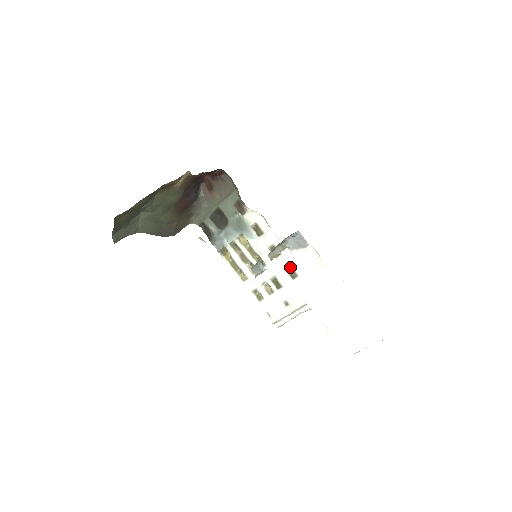
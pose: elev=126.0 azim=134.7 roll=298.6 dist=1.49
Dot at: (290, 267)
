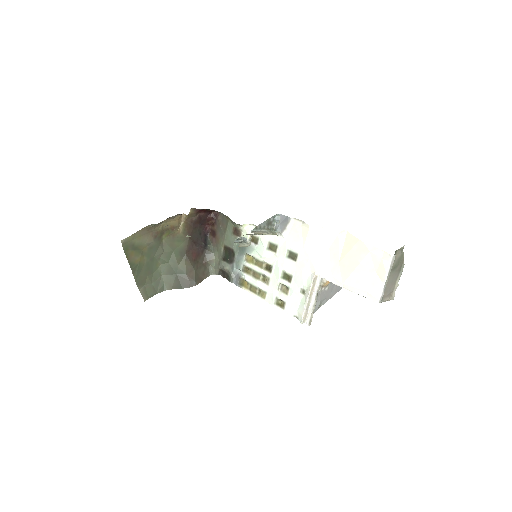
Dot at: (289, 252)
